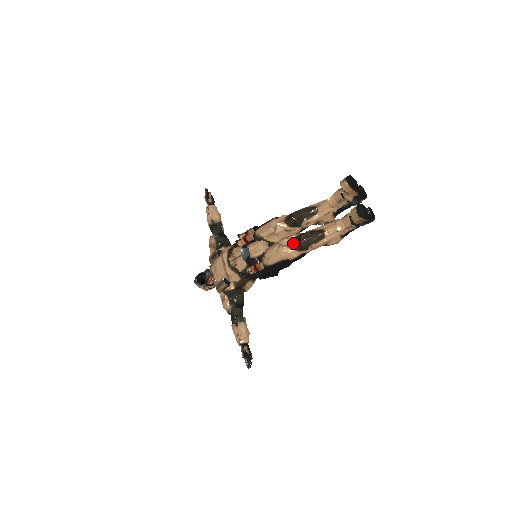
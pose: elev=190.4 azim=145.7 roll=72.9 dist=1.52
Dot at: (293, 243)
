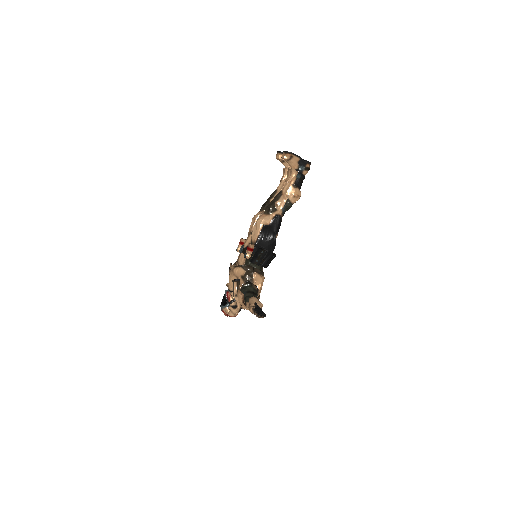
Dot at: (264, 212)
